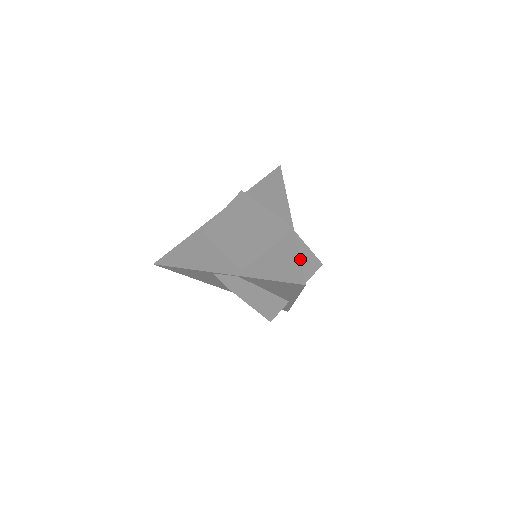
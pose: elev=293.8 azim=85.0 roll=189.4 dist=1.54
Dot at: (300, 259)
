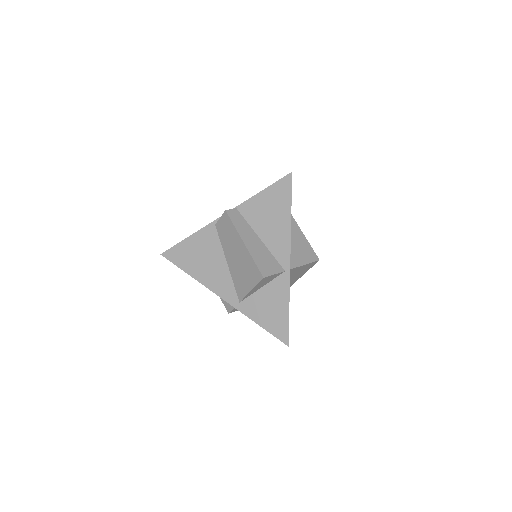
Dot at: (295, 238)
